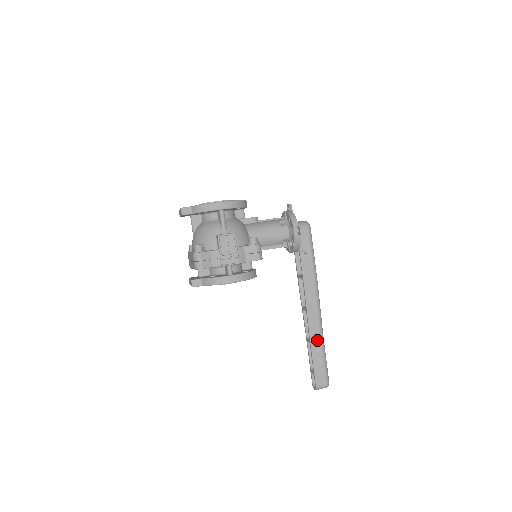
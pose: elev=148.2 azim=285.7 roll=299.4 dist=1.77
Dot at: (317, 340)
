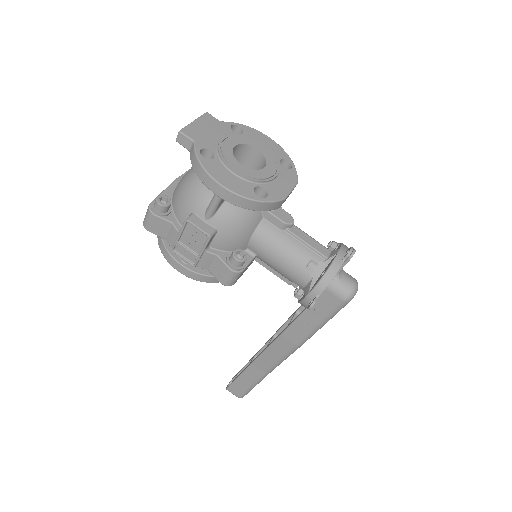
Dot at: (257, 371)
